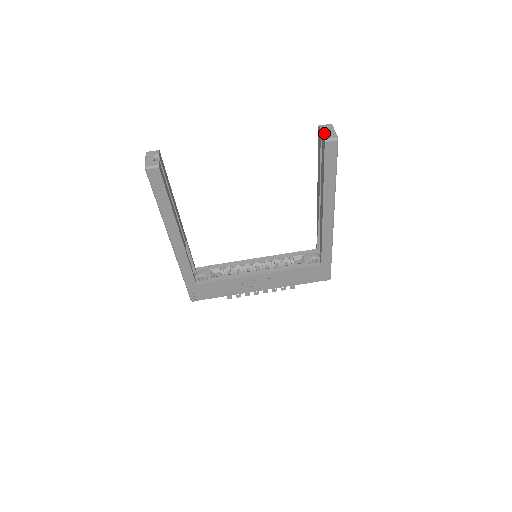
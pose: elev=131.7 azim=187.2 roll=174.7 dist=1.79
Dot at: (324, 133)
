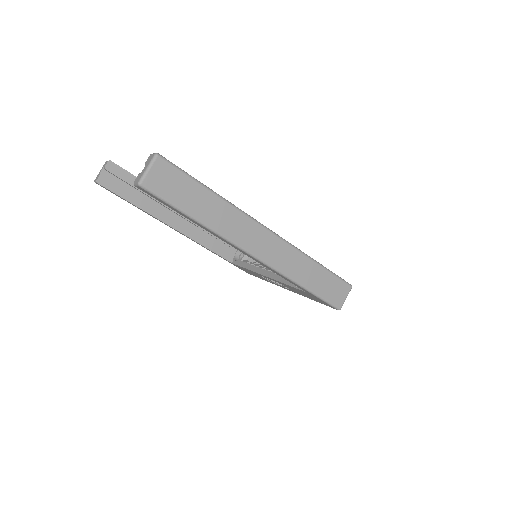
Dot at: occluded
